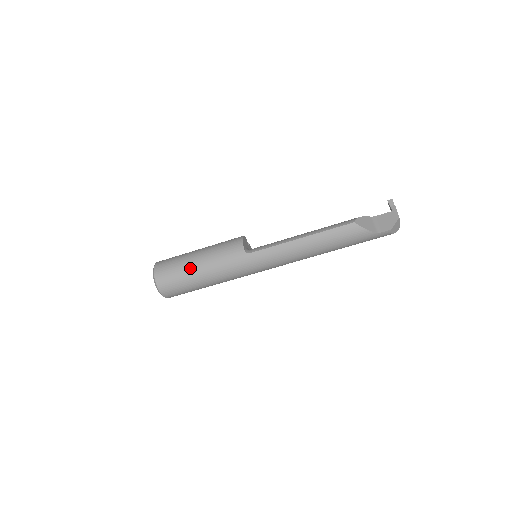
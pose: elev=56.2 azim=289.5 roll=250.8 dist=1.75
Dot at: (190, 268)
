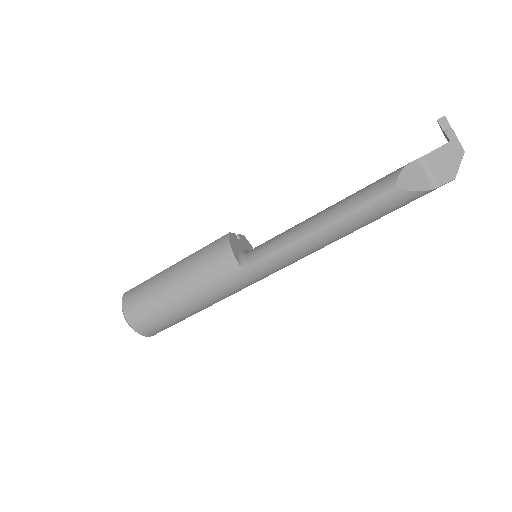
Dot at: (172, 304)
